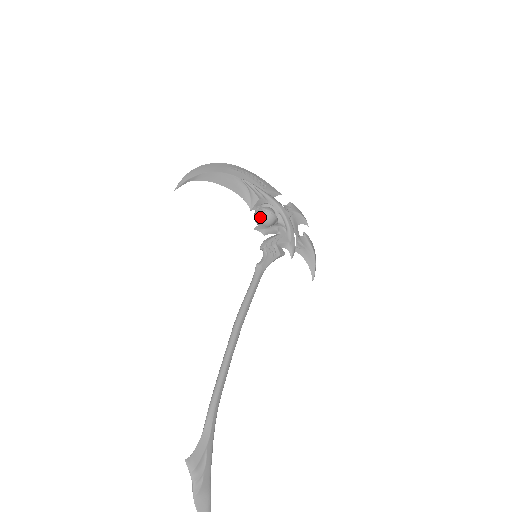
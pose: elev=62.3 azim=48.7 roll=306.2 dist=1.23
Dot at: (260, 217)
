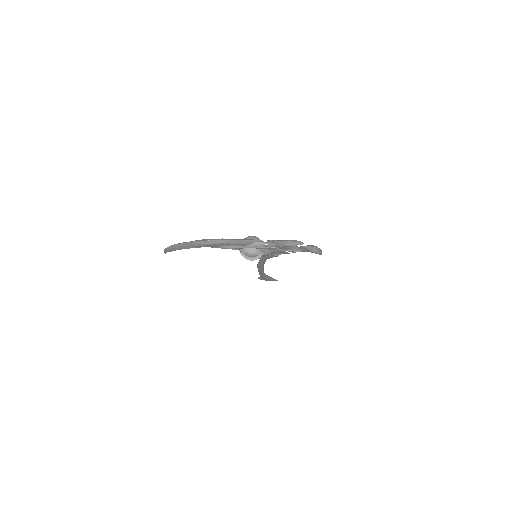
Dot at: occluded
